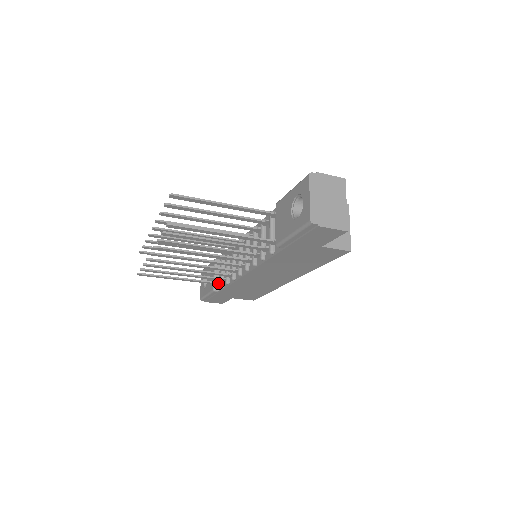
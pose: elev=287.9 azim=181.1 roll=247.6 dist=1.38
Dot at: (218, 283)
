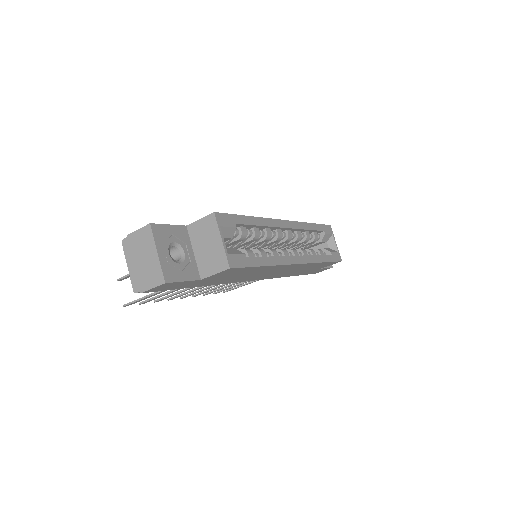
Dot at: occluded
